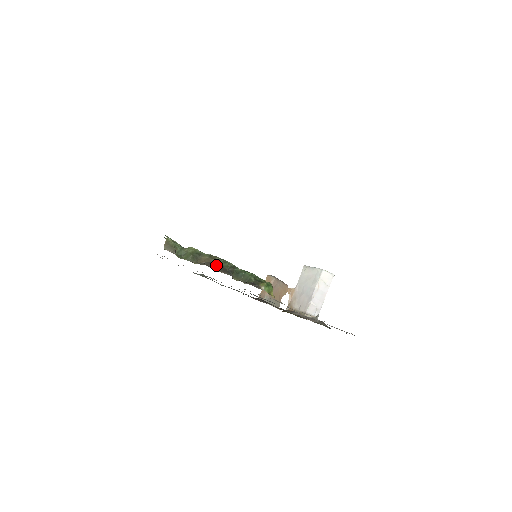
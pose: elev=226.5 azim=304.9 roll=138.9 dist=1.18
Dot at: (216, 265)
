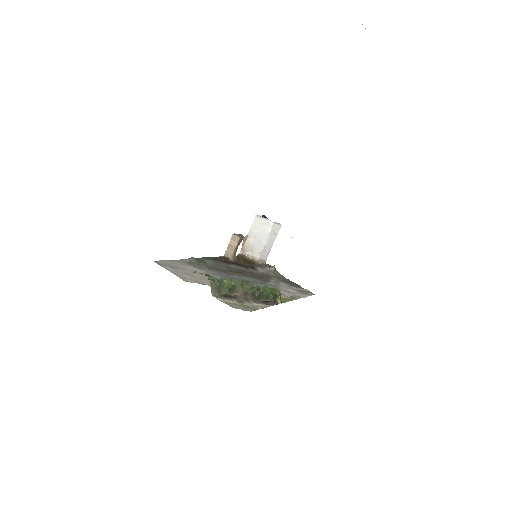
Dot at: (250, 295)
